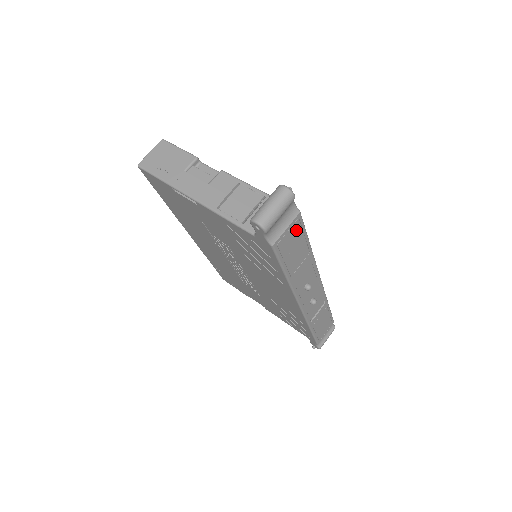
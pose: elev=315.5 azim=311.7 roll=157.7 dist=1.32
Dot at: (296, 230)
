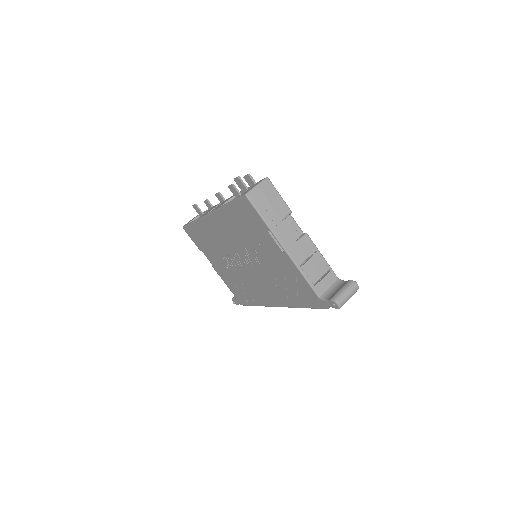
Dot at: occluded
